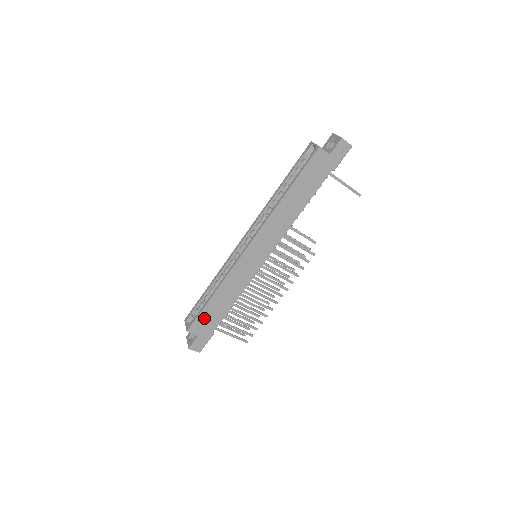
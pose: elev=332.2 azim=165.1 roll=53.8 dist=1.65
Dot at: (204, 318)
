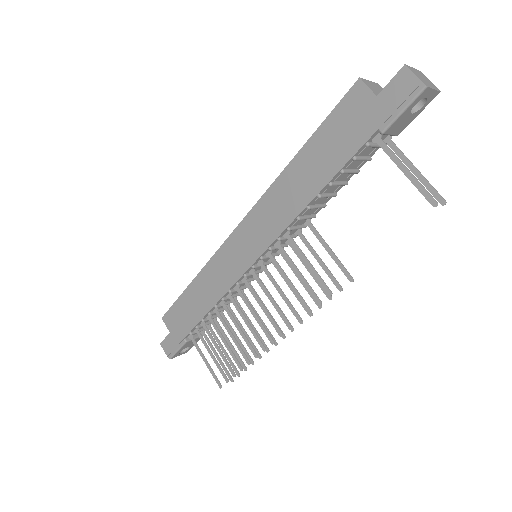
Dot at: (179, 311)
